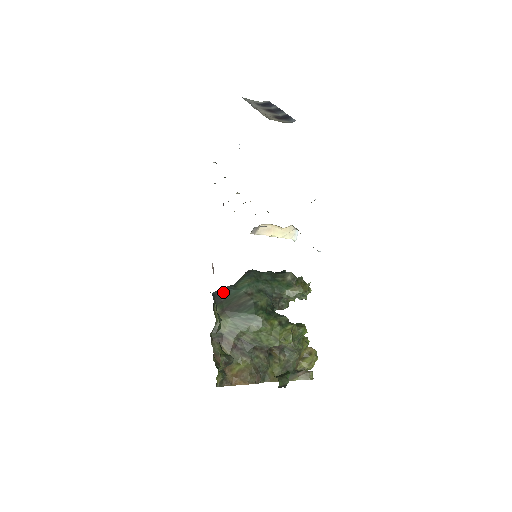
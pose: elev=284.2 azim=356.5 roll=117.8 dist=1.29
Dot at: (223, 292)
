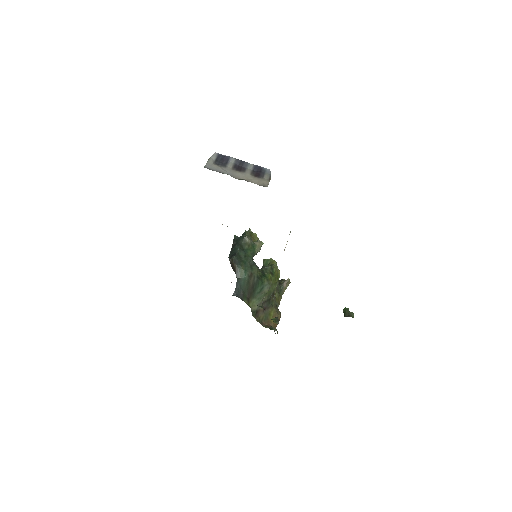
Dot at: (238, 289)
